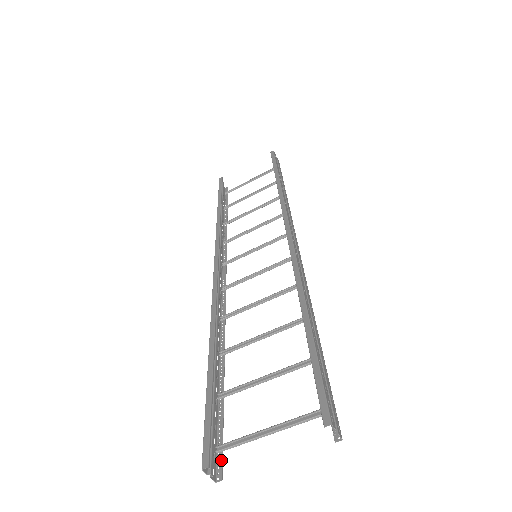
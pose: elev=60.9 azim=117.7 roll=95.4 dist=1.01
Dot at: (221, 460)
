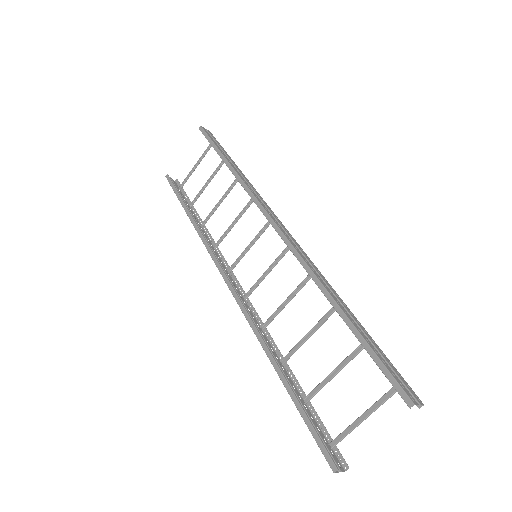
Dot at: (339, 453)
